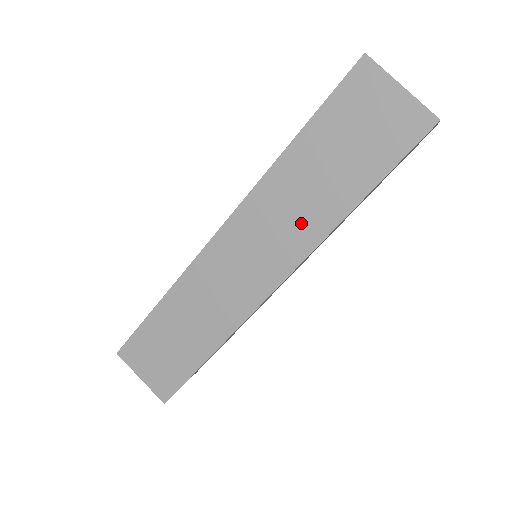
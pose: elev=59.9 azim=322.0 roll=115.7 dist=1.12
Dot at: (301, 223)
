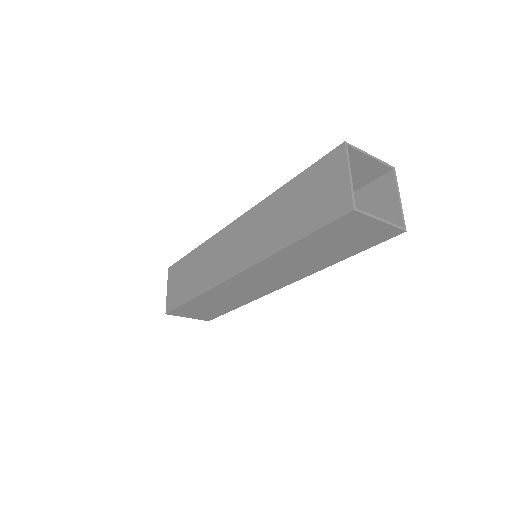
Dot at: (301, 269)
